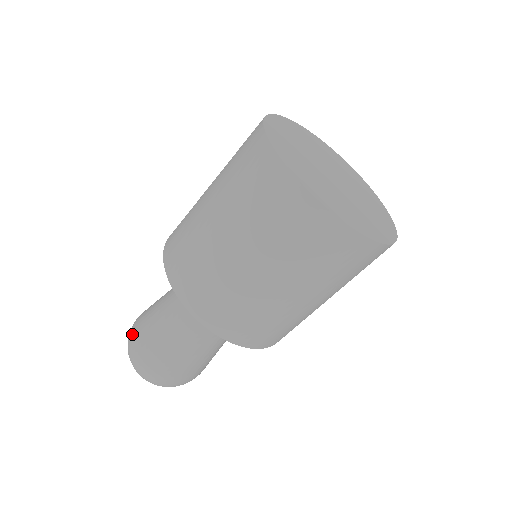
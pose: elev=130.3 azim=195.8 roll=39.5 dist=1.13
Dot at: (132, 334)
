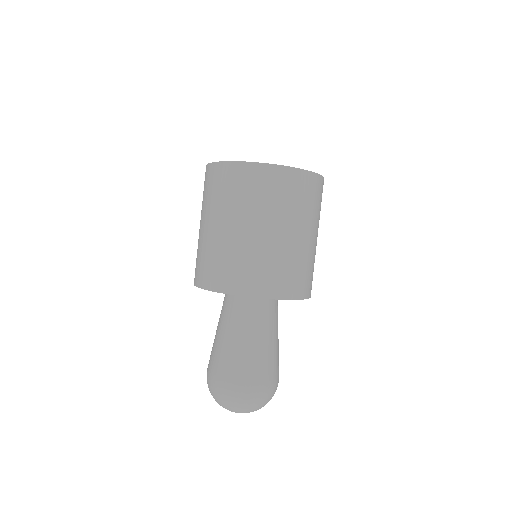
Dot at: occluded
